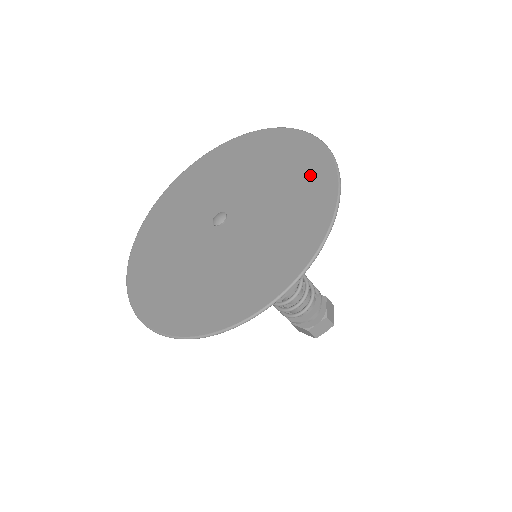
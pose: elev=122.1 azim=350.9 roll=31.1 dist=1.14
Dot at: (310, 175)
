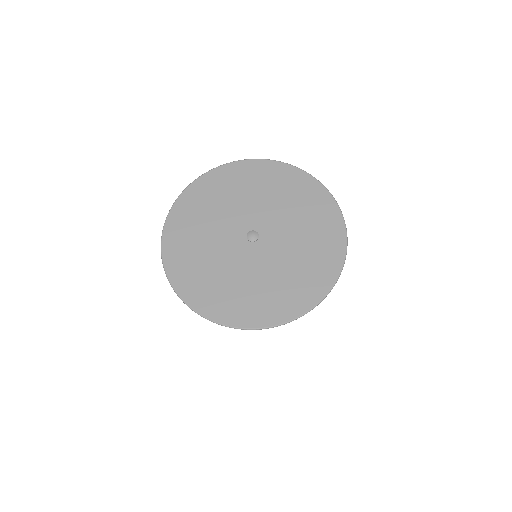
Dot at: (299, 187)
